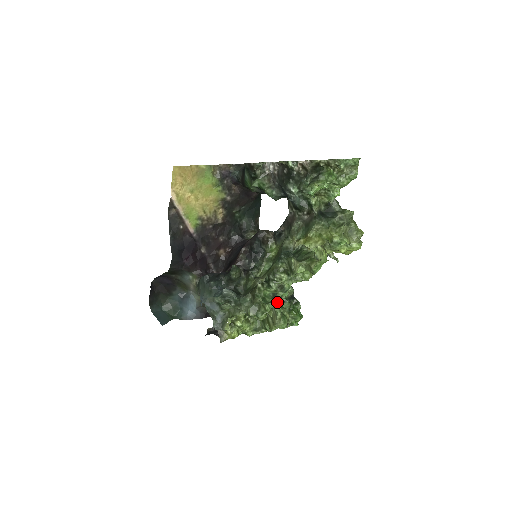
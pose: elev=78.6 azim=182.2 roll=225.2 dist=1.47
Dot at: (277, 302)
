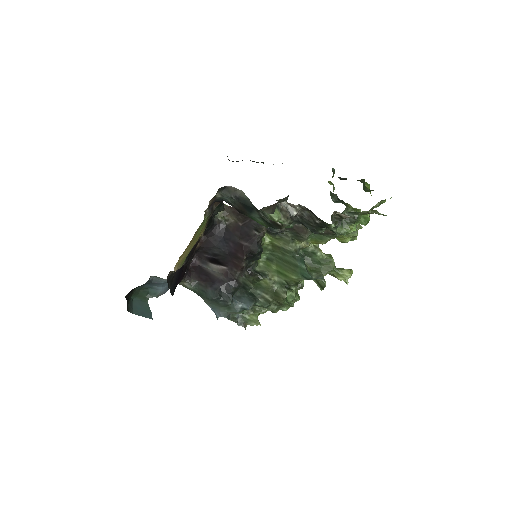
Dot at: occluded
